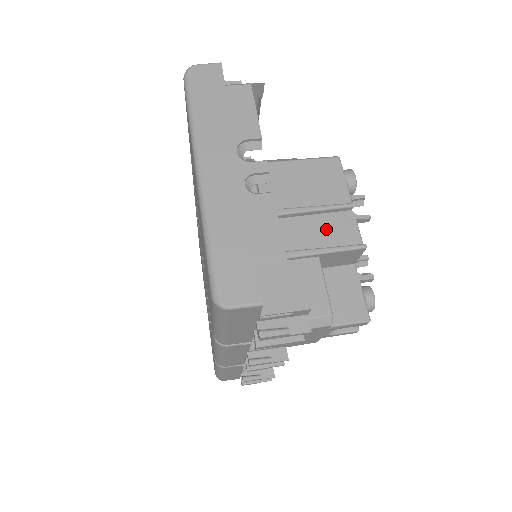
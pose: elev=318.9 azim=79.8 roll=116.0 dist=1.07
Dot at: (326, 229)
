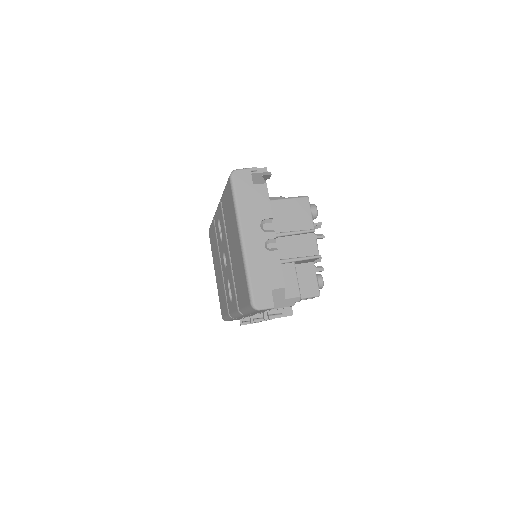
Dot at: (299, 245)
